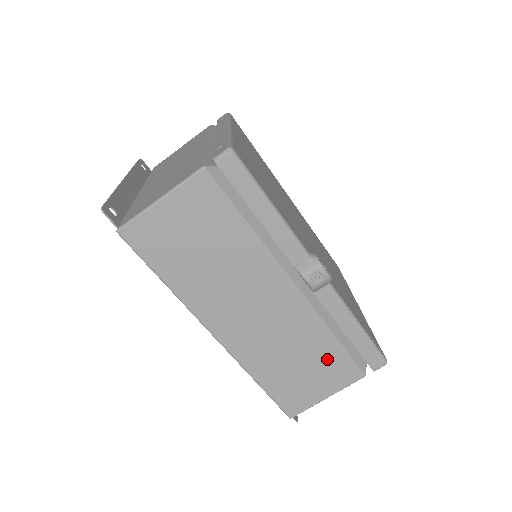
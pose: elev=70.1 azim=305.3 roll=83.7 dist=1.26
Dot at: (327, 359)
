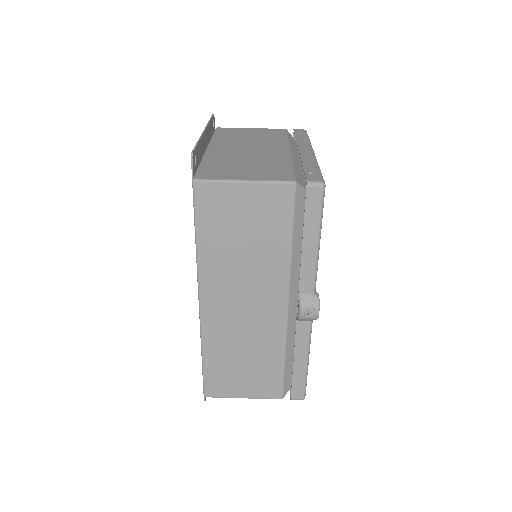
Dot at: (266, 371)
